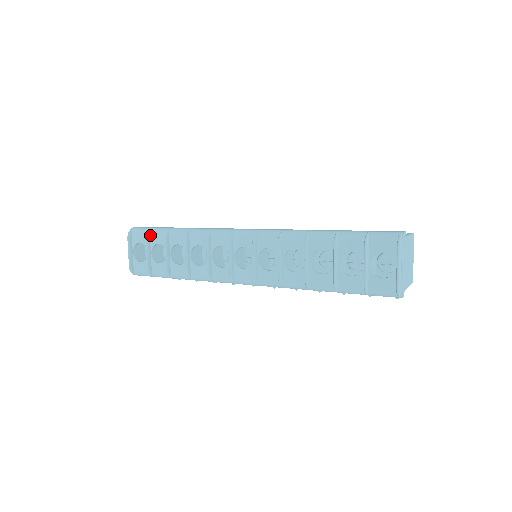
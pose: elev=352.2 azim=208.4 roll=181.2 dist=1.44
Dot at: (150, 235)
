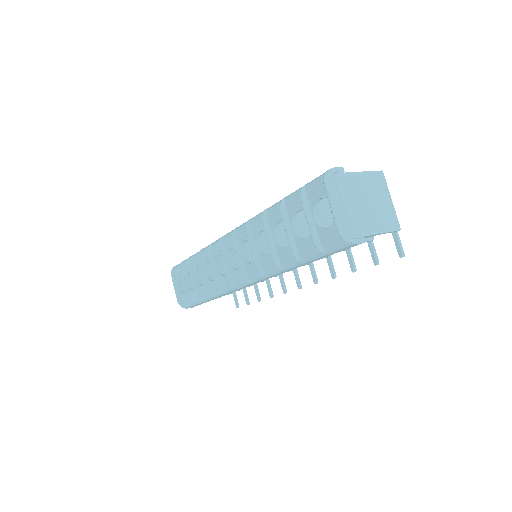
Dot at: (183, 267)
